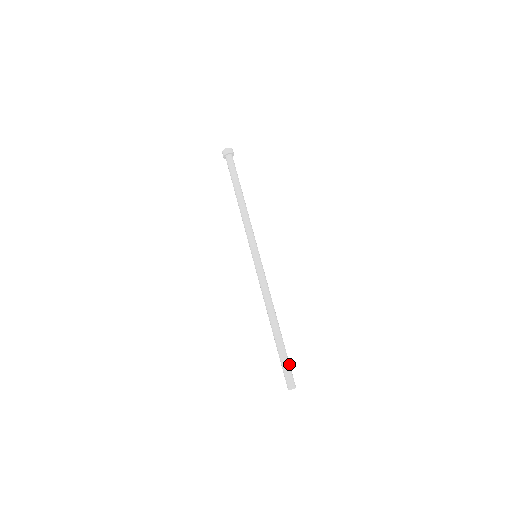
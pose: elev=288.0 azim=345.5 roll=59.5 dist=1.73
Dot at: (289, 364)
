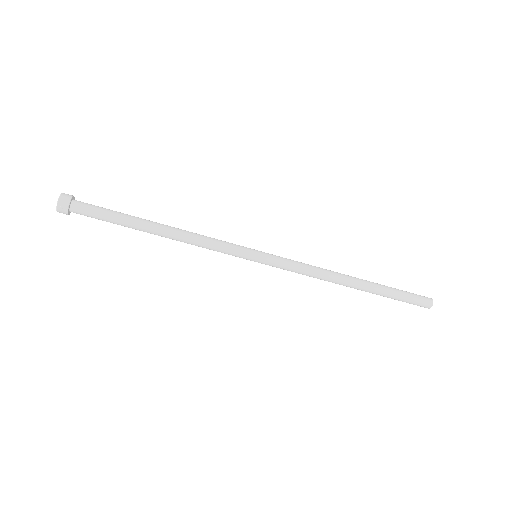
Dot at: (404, 299)
